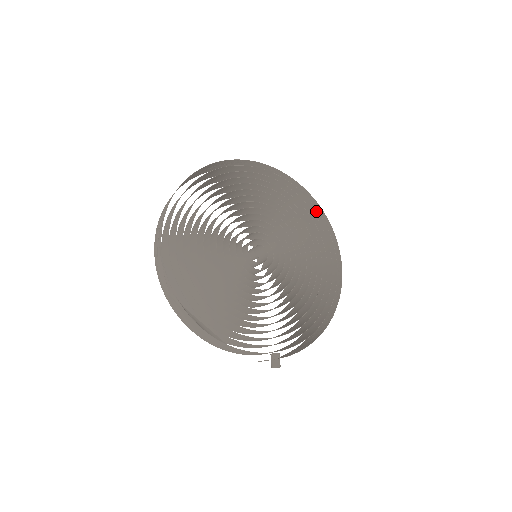
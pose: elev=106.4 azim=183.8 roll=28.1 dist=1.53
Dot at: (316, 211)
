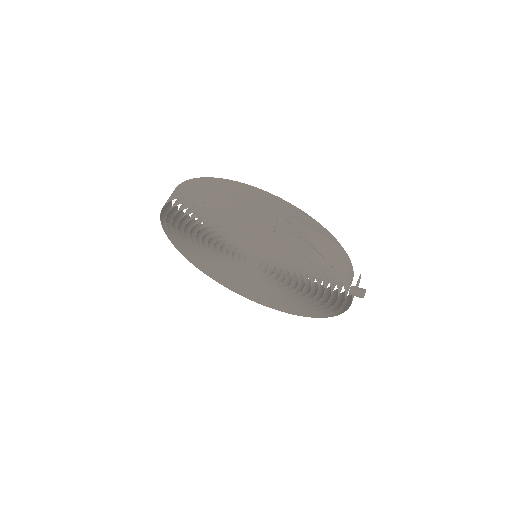
Dot at: occluded
